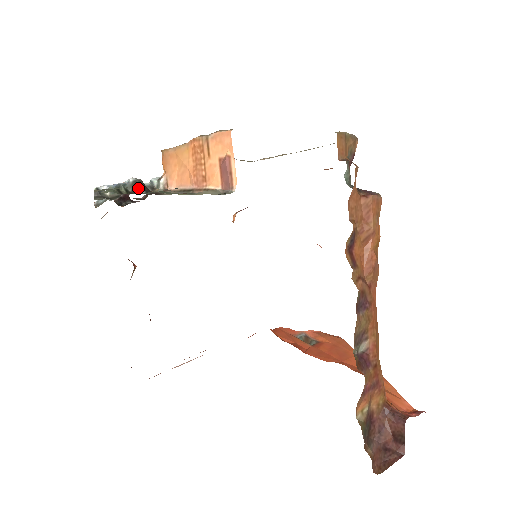
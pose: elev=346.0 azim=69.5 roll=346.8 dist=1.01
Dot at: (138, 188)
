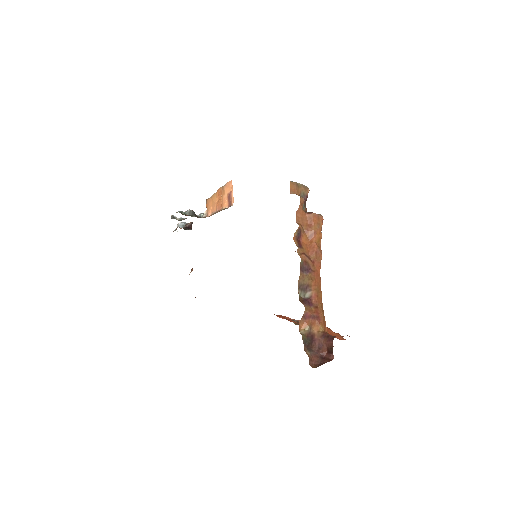
Dot at: (192, 214)
